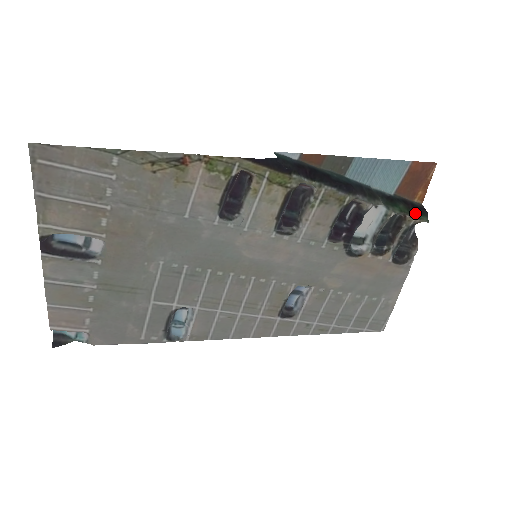
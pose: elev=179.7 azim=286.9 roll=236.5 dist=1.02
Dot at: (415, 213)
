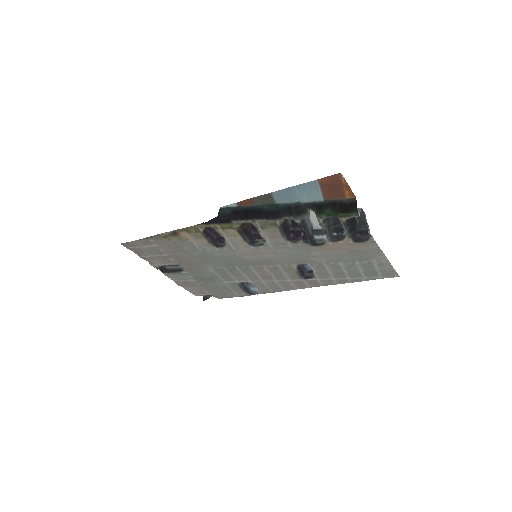
Dot at: (343, 213)
